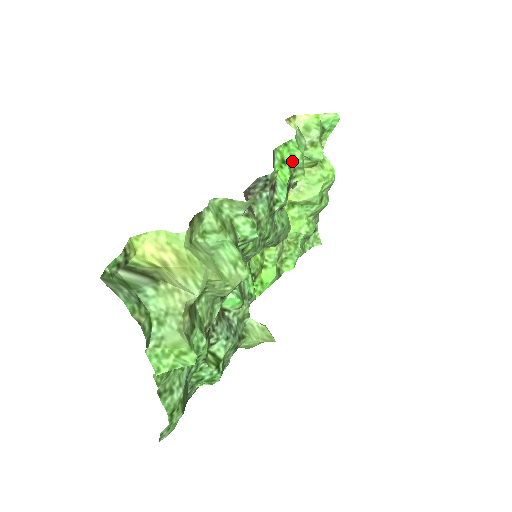
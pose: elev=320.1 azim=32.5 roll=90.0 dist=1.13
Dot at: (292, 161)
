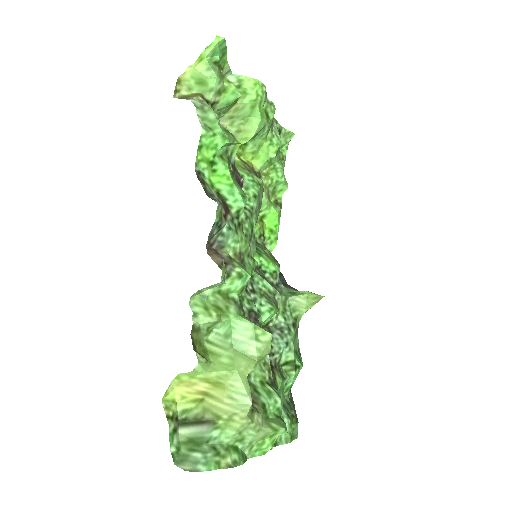
Dot at: (218, 151)
